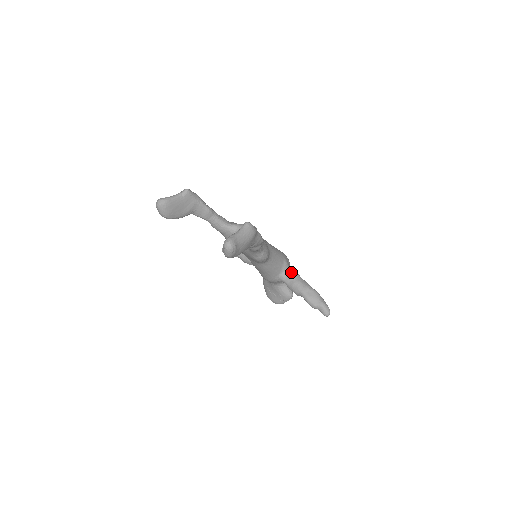
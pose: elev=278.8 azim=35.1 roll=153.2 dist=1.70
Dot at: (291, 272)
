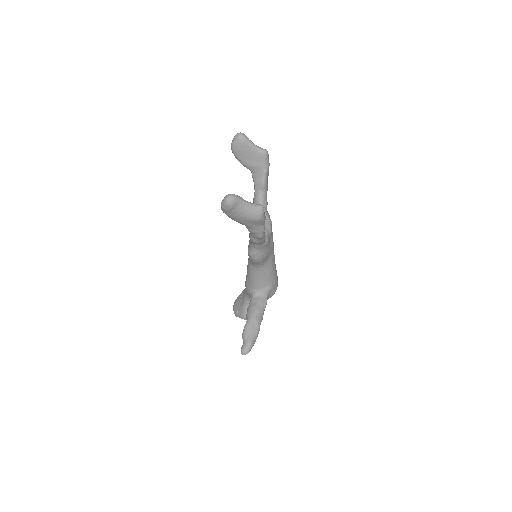
Dot at: (264, 299)
